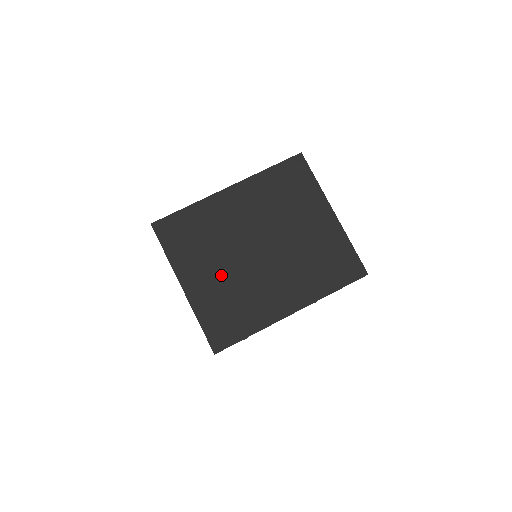
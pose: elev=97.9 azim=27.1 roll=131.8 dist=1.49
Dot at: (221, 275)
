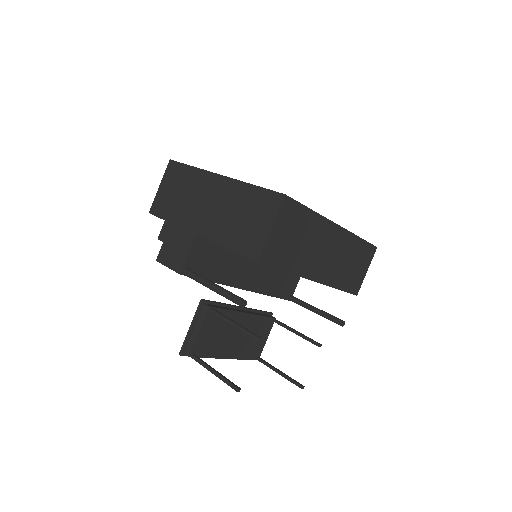
Dot at: occluded
